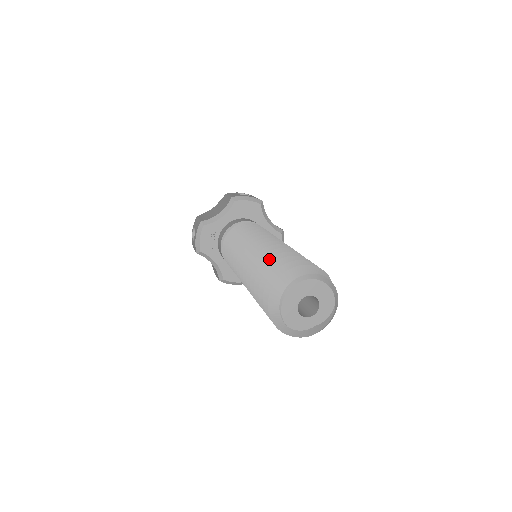
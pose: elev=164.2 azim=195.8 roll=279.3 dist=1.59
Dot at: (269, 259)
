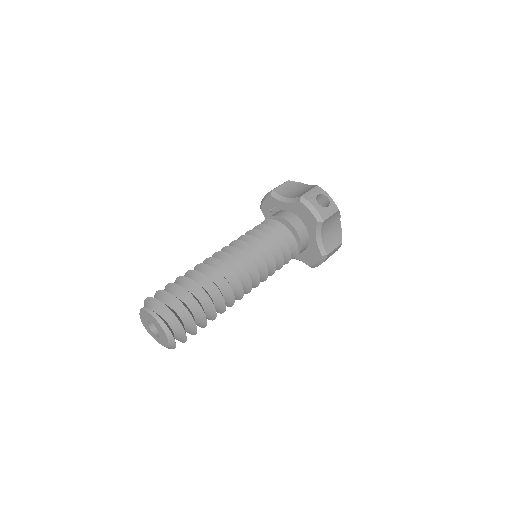
Dot at: (188, 278)
